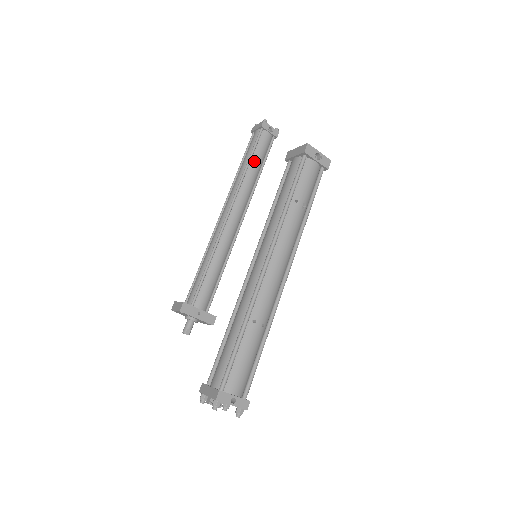
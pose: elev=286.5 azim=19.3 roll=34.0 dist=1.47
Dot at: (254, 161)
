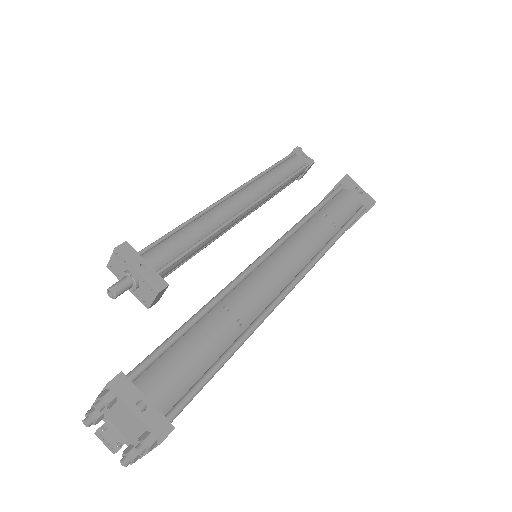
Dot at: (278, 169)
